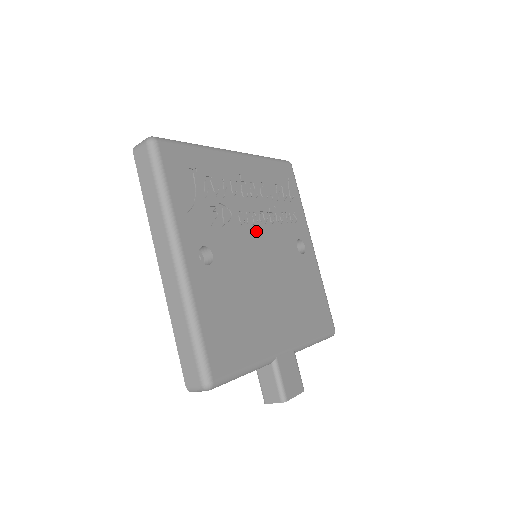
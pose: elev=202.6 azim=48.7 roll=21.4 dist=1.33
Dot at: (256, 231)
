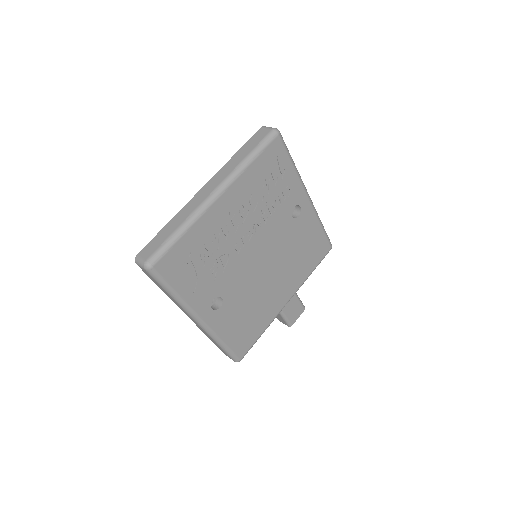
Dot at: (252, 244)
